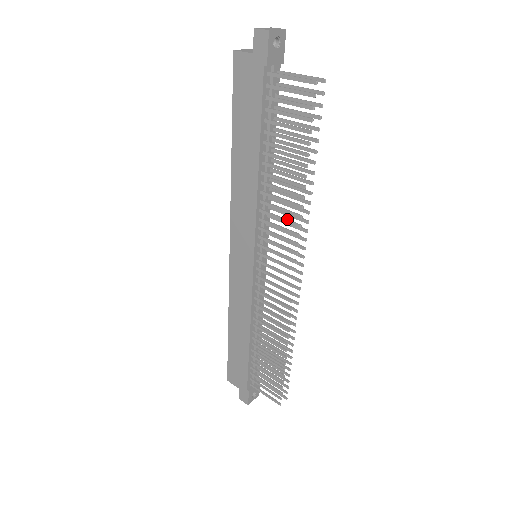
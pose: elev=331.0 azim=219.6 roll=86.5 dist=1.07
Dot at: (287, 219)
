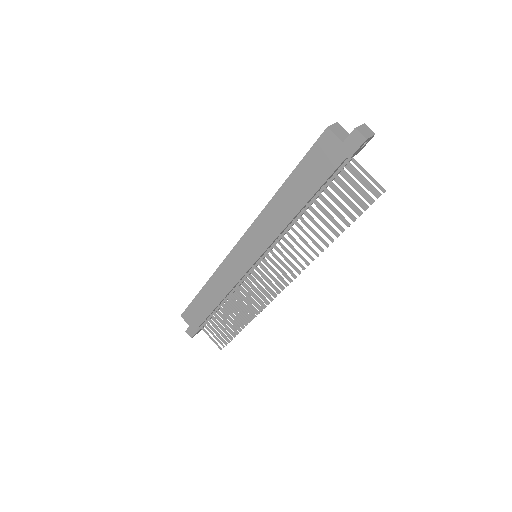
Dot at: (300, 254)
